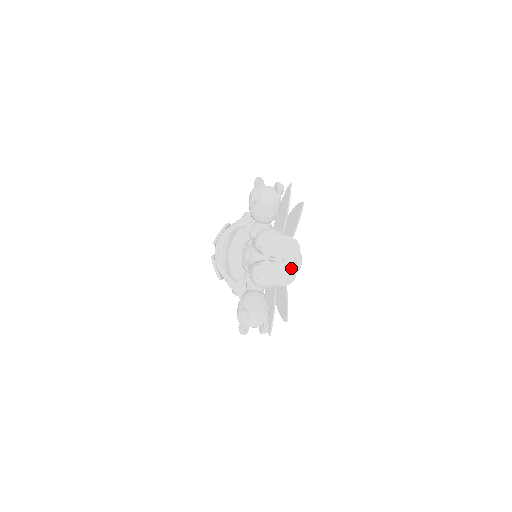
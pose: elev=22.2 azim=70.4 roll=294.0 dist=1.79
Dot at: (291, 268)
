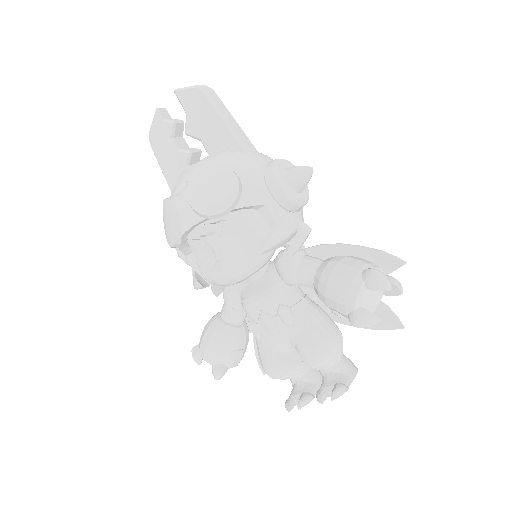
Dot at: occluded
